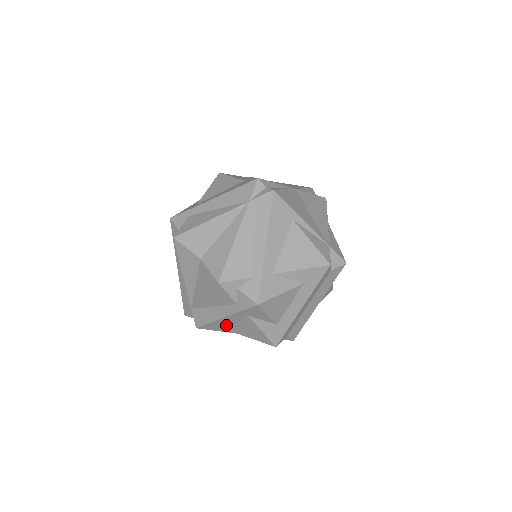
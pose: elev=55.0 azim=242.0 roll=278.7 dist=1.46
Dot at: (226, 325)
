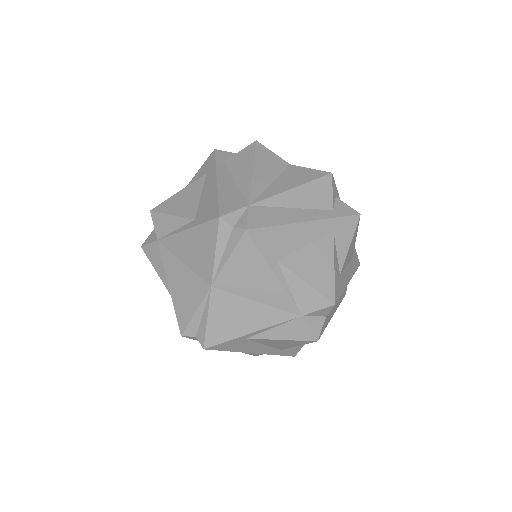
Dot at: (289, 244)
